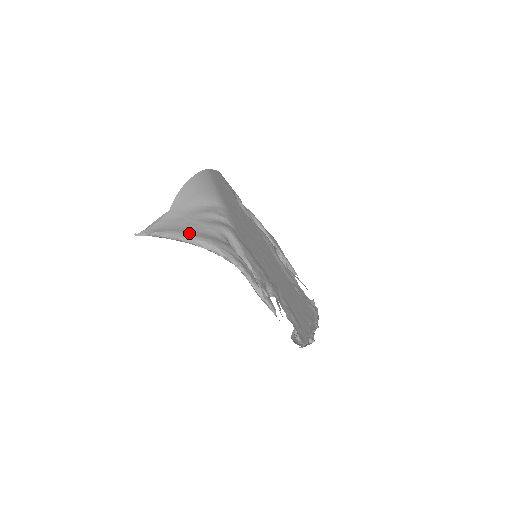
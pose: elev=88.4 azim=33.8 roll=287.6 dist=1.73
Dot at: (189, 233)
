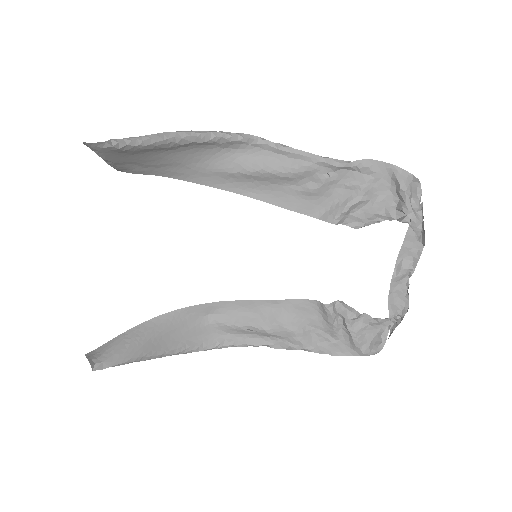
Dot at: occluded
